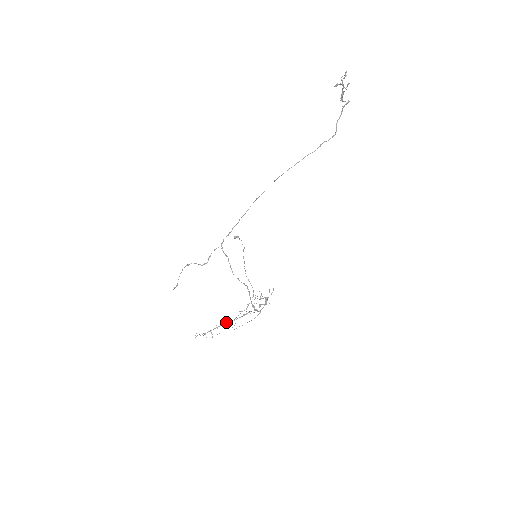
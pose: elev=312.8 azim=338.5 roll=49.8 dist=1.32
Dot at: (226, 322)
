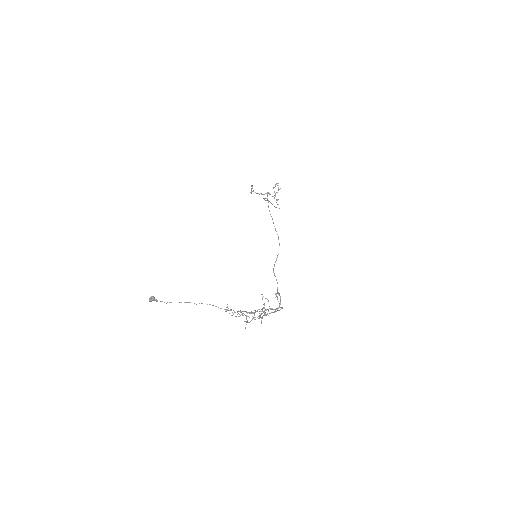
Dot at: occluded
